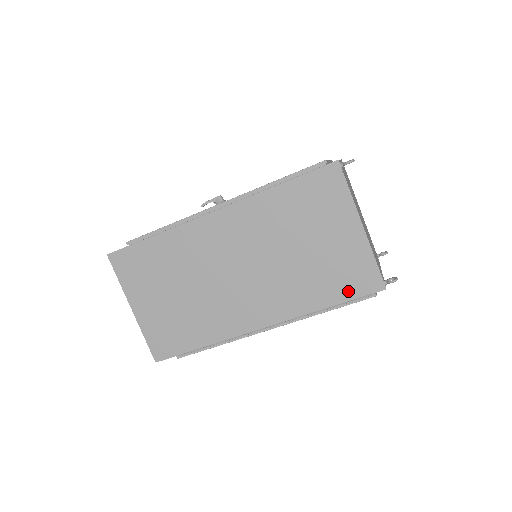
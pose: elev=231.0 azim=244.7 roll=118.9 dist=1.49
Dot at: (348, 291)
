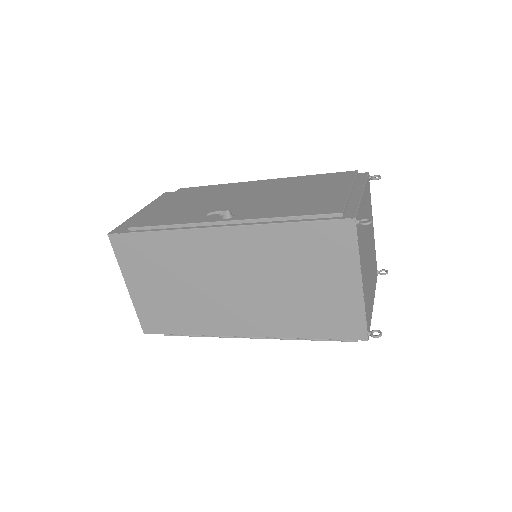
Dot at: (332, 331)
